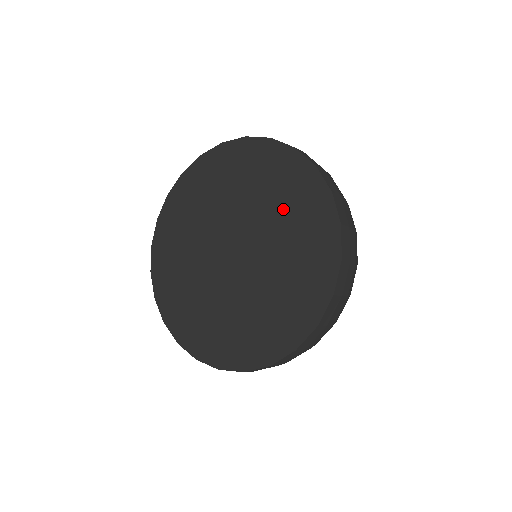
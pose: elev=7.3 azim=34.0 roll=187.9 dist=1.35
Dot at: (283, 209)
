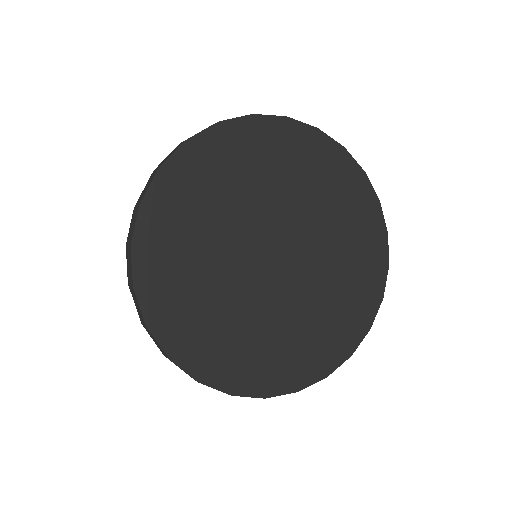
Dot at: (343, 231)
